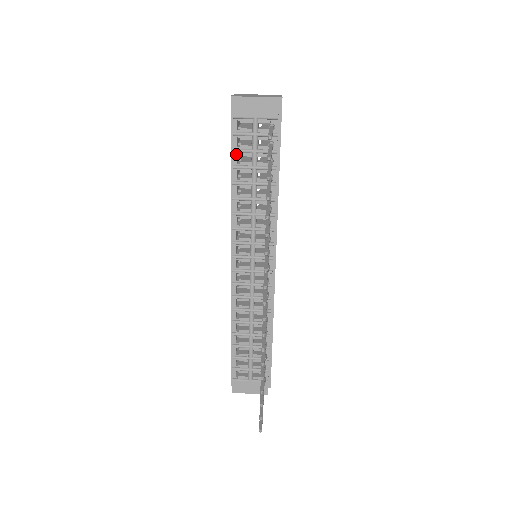
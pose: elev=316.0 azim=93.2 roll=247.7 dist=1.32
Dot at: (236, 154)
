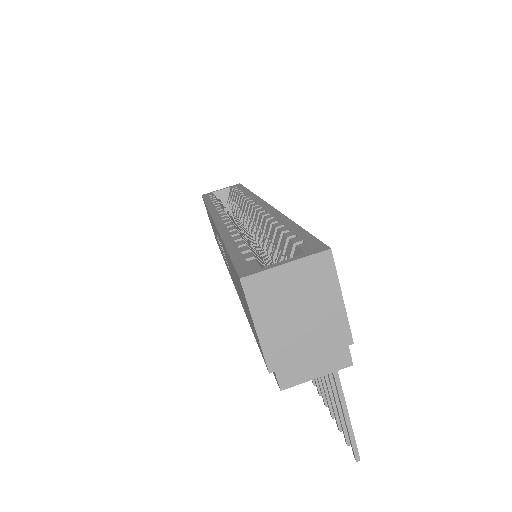
Dot at: occluded
